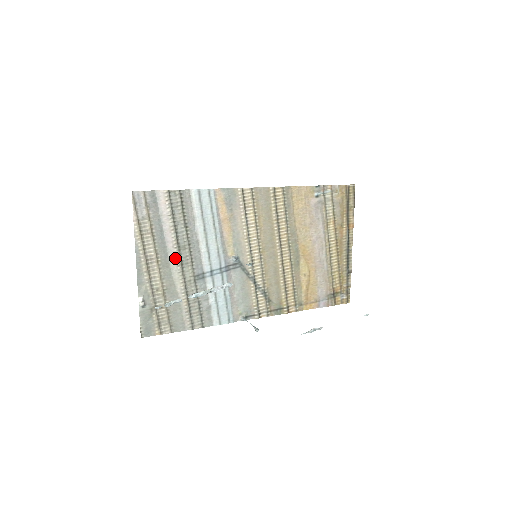
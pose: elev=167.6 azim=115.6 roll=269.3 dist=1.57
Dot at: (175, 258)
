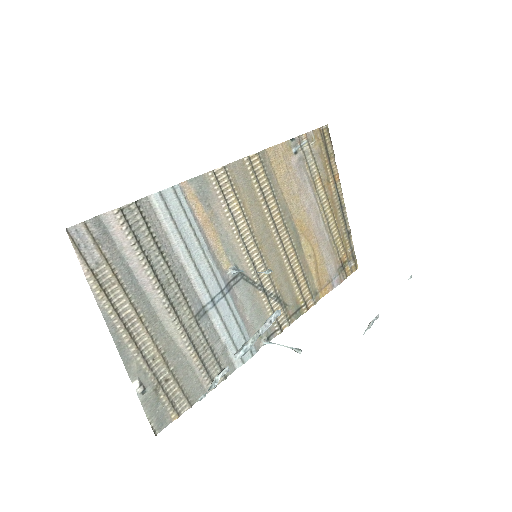
Dot at: (161, 303)
